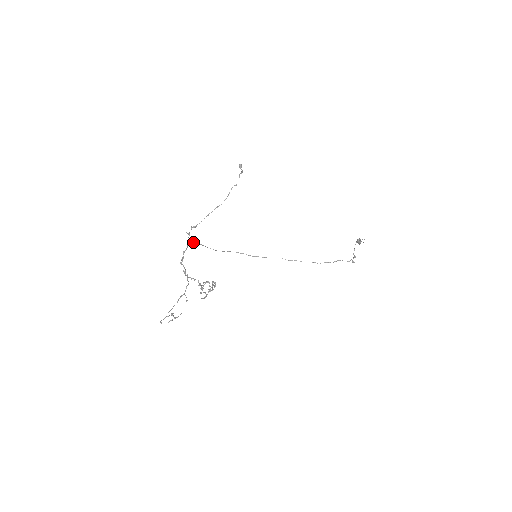
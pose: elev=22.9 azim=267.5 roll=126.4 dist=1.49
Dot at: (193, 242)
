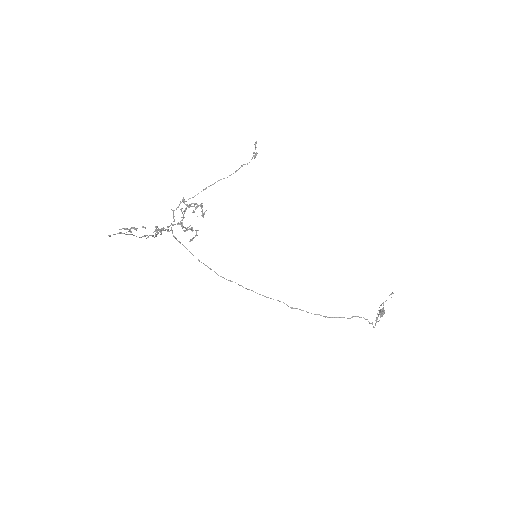
Dot at: (175, 237)
